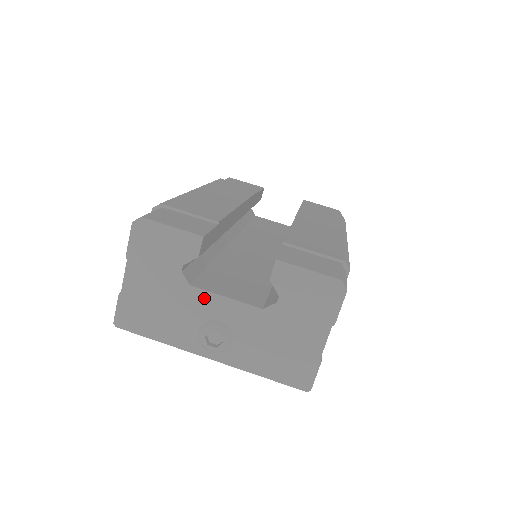
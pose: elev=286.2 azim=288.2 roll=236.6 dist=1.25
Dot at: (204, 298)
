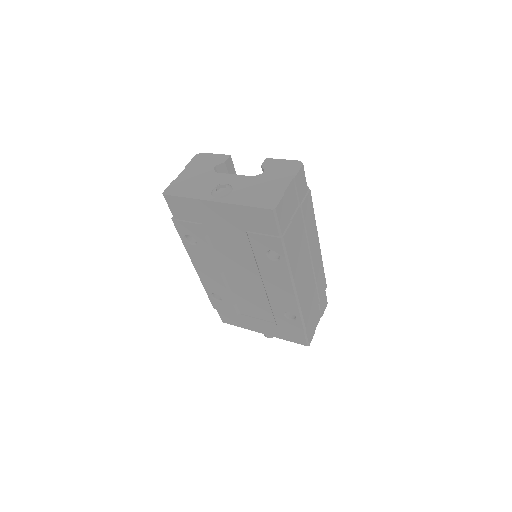
Dot at: (222, 176)
